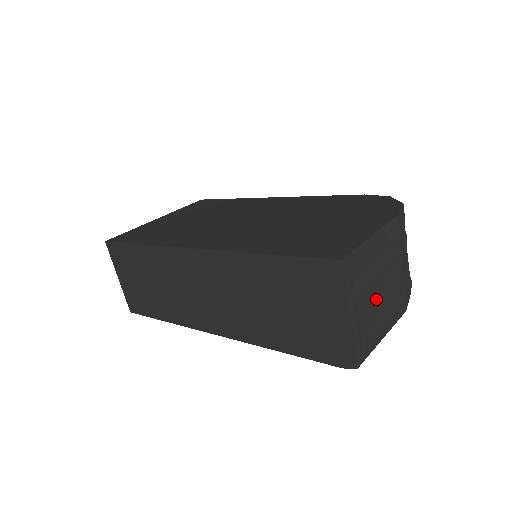
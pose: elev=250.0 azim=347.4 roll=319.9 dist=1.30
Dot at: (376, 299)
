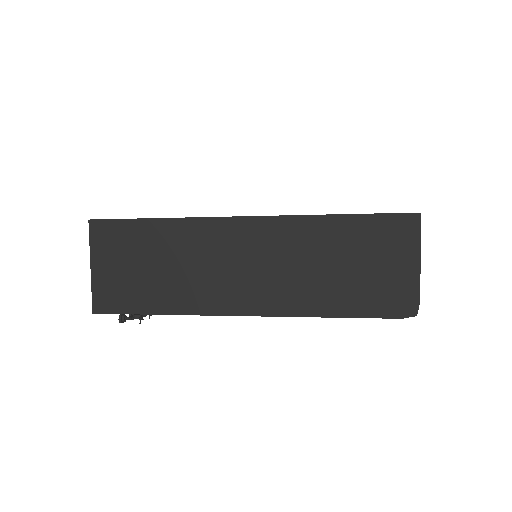
Dot at: occluded
